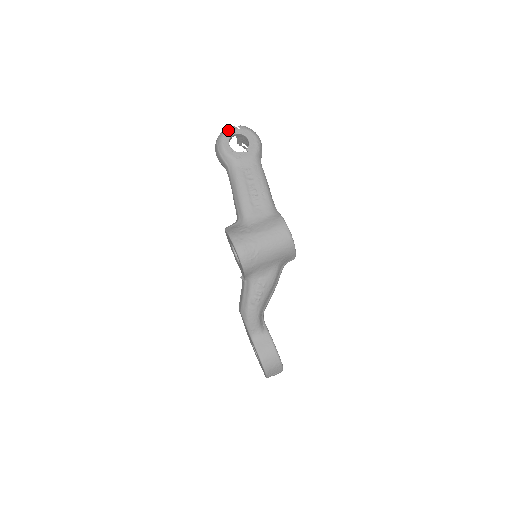
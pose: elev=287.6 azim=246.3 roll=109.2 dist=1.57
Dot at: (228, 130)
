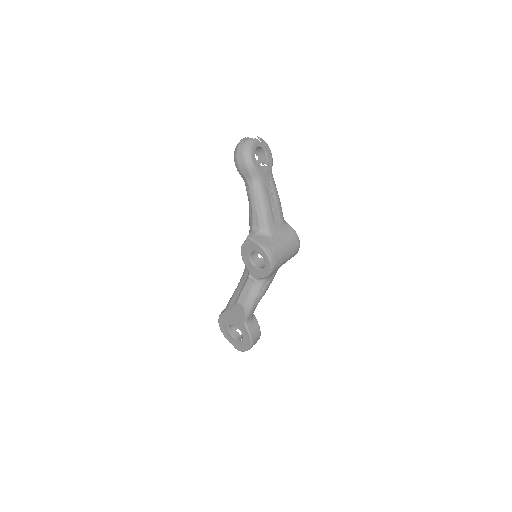
Dot at: (253, 142)
